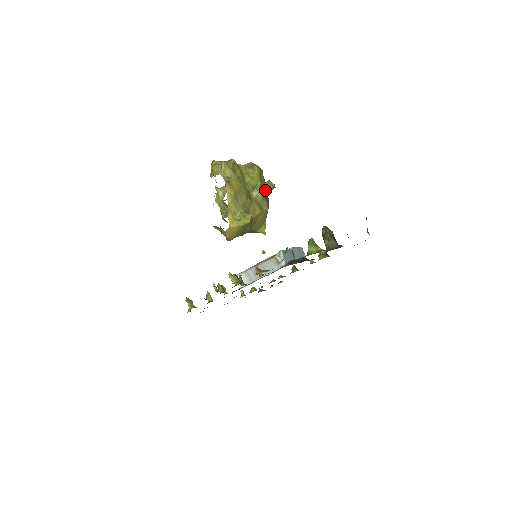
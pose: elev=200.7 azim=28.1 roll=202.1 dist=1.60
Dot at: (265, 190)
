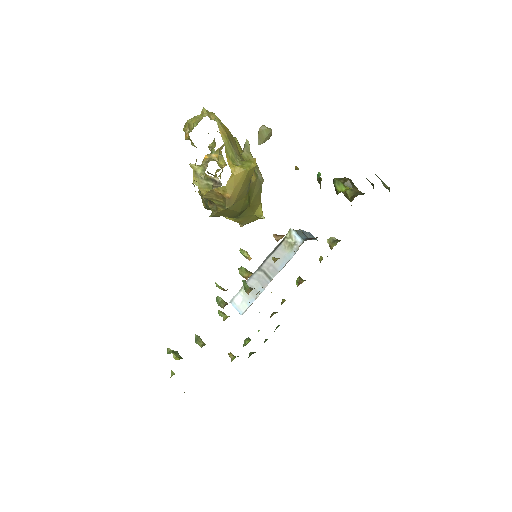
Dot at: (260, 139)
